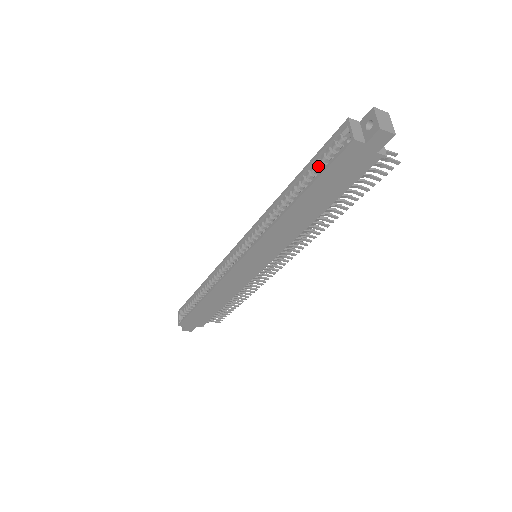
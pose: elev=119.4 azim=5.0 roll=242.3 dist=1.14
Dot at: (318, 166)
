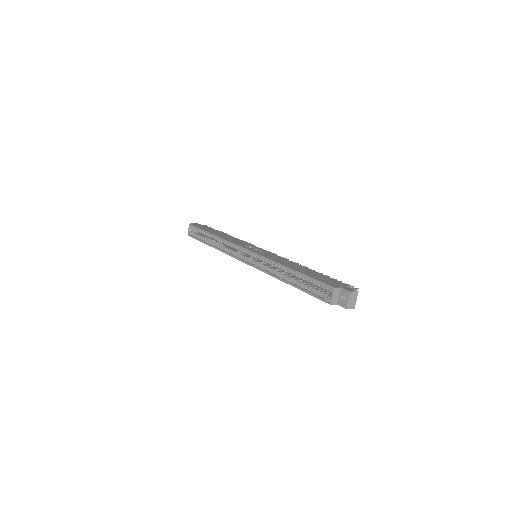
Dot at: (309, 282)
